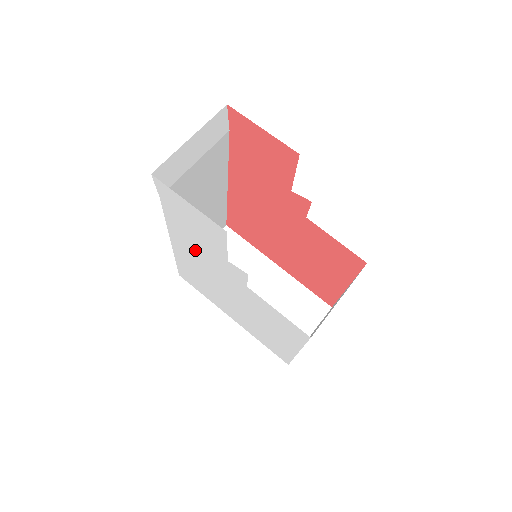
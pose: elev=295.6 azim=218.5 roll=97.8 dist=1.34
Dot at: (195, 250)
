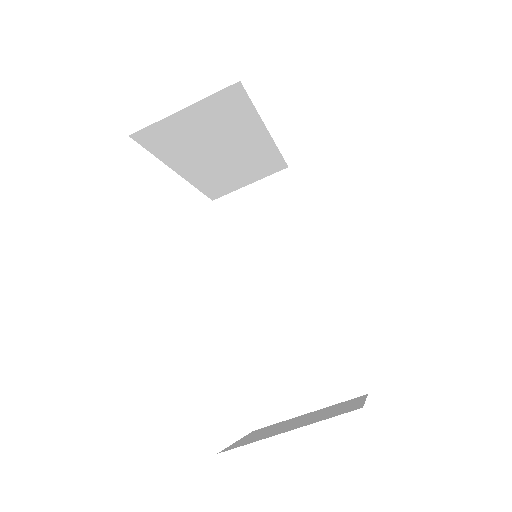
Dot at: occluded
